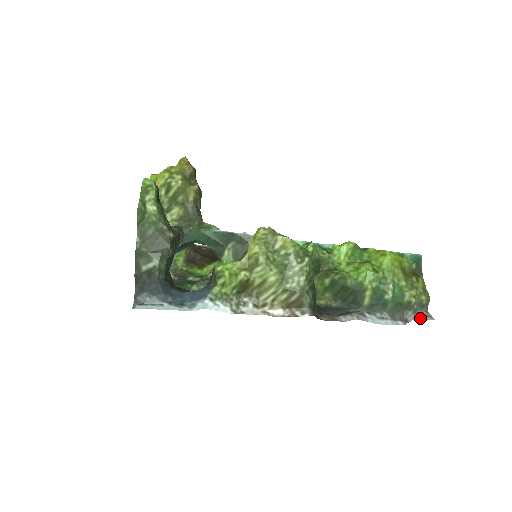
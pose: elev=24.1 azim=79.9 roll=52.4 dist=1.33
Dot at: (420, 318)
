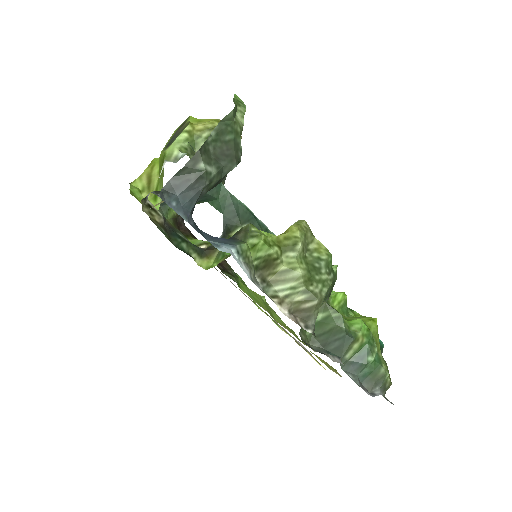
Dot at: occluded
